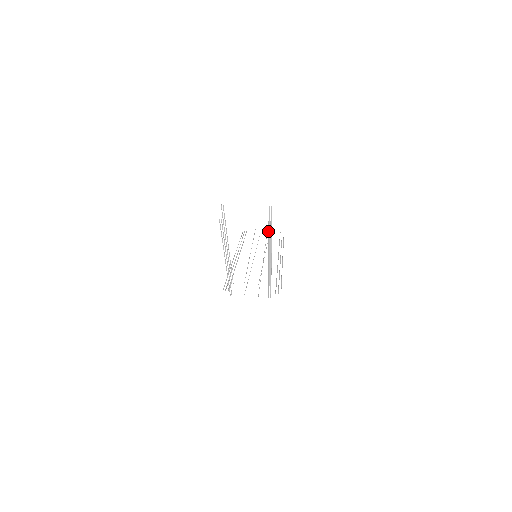
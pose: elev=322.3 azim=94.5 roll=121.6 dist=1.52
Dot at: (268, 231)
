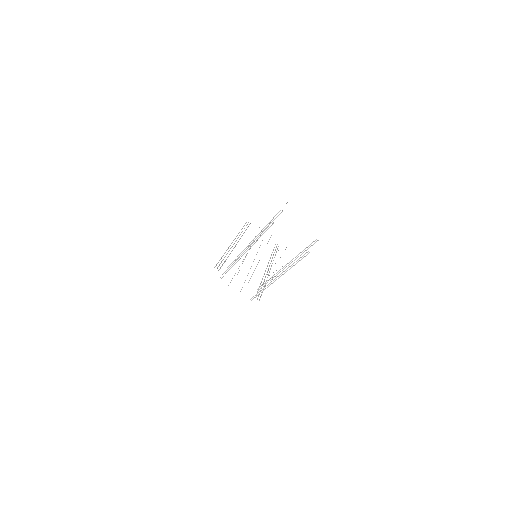
Dot at: (301, 257)
